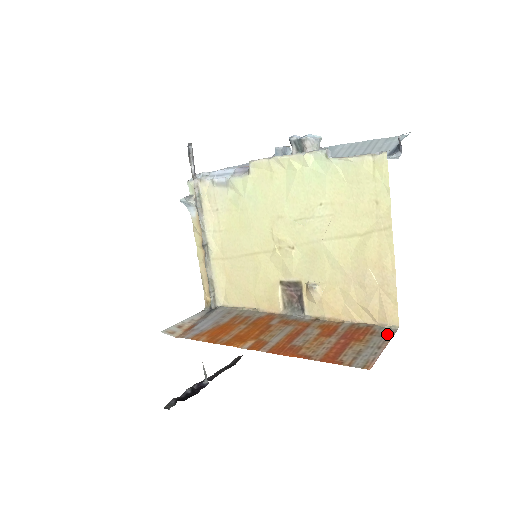
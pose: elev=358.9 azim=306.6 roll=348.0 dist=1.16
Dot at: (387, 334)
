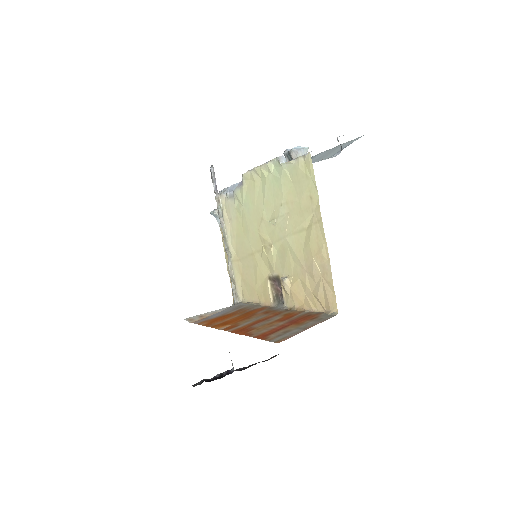
Dot at: (323, 319)
